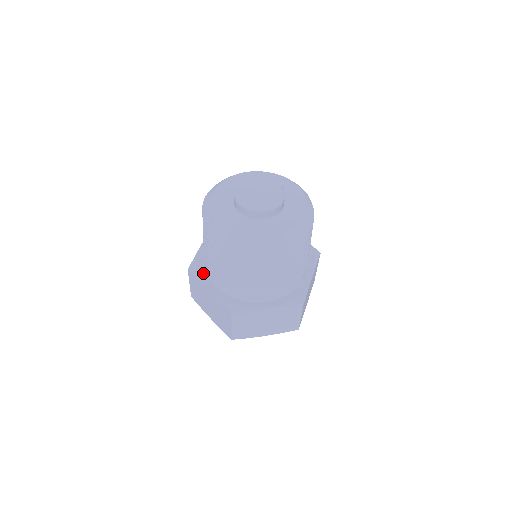
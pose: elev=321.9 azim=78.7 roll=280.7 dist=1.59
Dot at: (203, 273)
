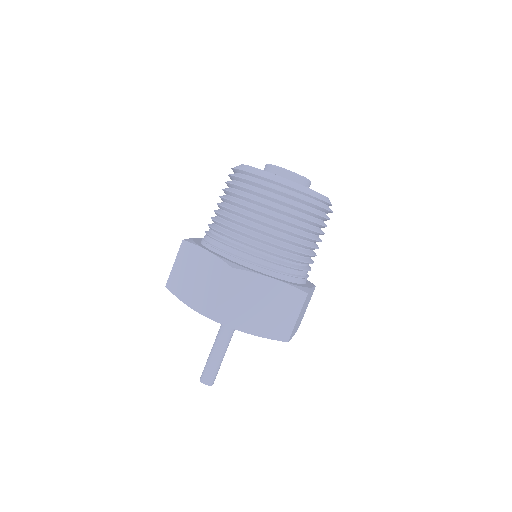
Dot at: occluded
